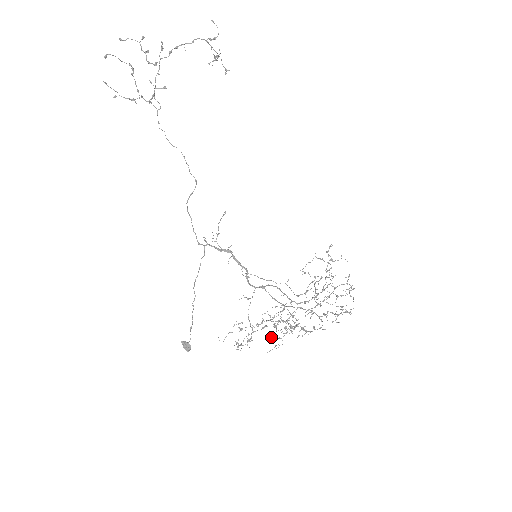
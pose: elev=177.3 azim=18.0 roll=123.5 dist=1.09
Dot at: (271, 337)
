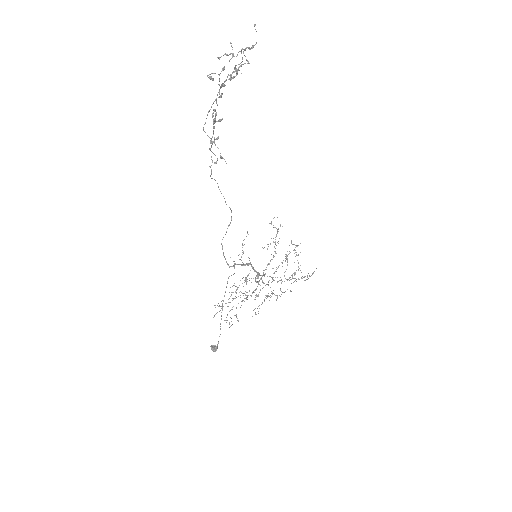
Dot at: occluded
